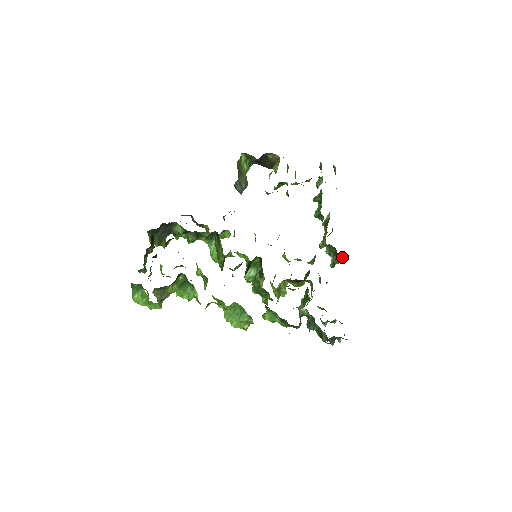
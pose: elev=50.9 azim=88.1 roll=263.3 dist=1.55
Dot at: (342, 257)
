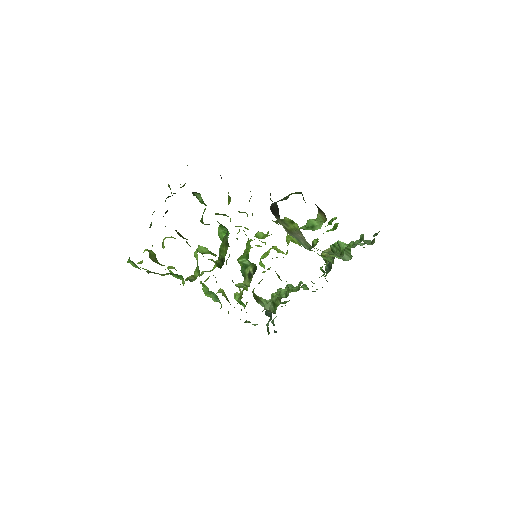
Dot at: occluded
